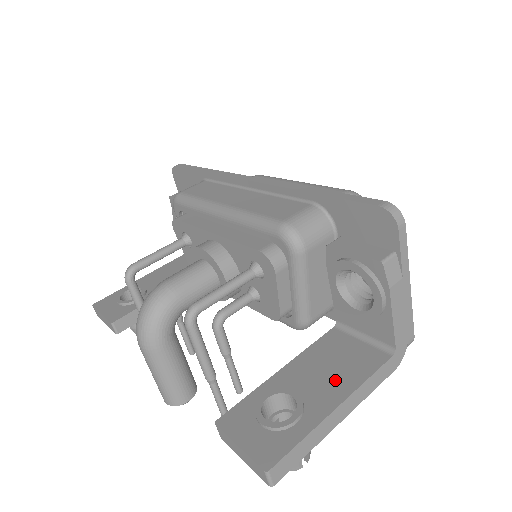
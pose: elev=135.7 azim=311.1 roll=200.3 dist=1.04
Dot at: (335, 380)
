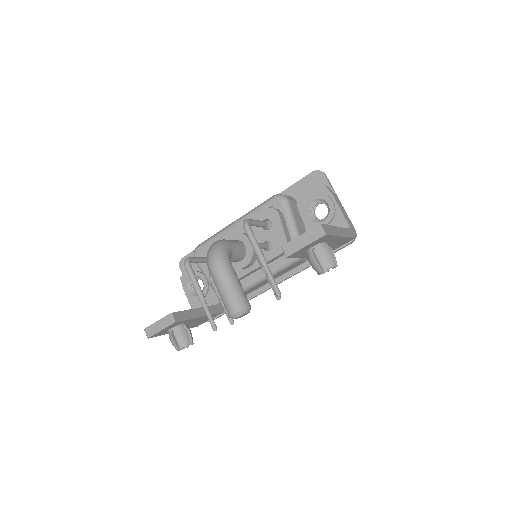
Dot at: occluded
